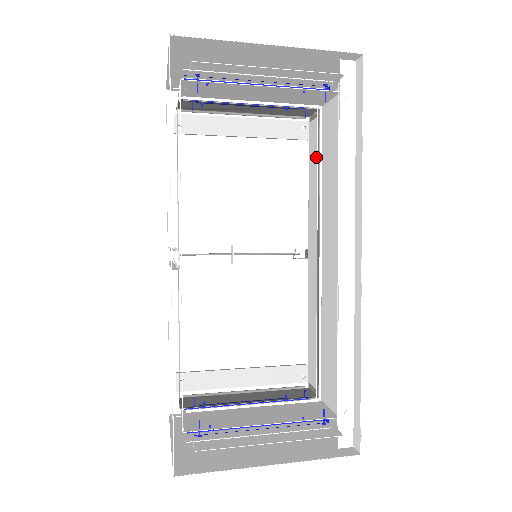
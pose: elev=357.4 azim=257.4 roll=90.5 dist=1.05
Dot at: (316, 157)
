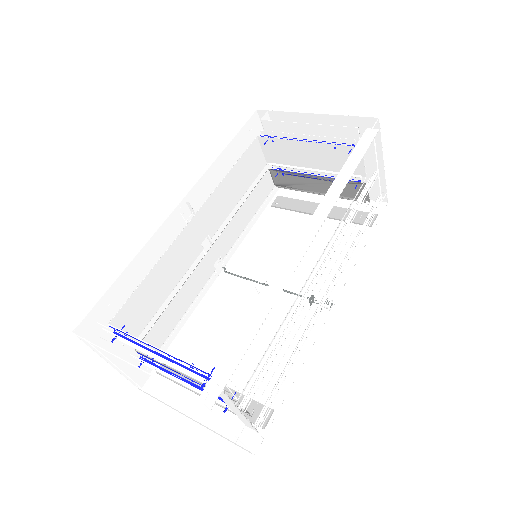
Dot at: occluded
